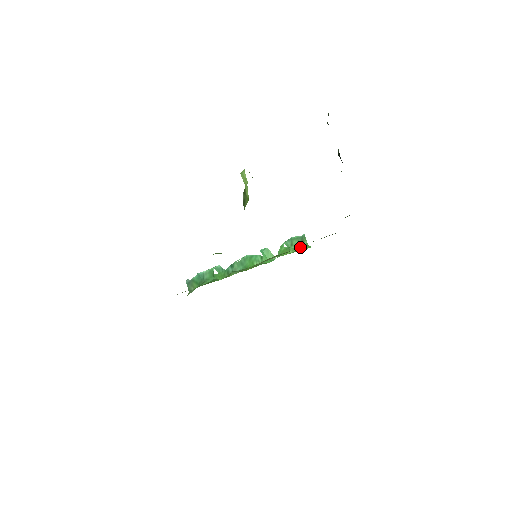
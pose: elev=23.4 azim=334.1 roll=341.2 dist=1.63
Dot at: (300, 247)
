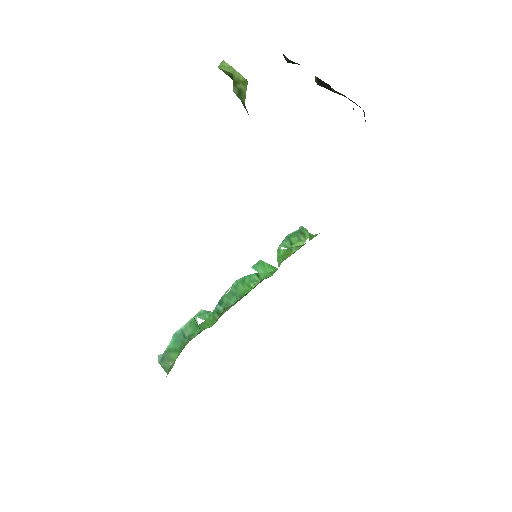
Dot at: (303, 242)
